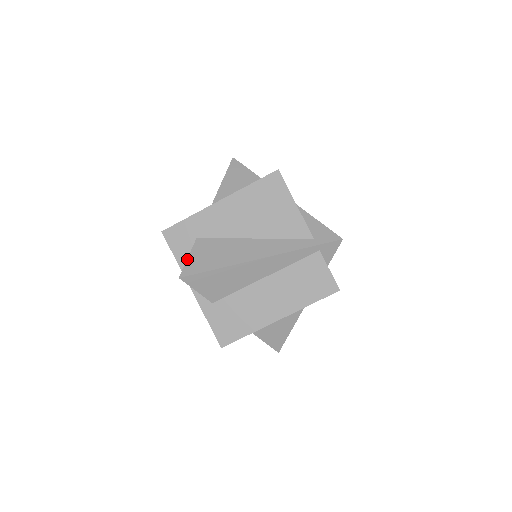
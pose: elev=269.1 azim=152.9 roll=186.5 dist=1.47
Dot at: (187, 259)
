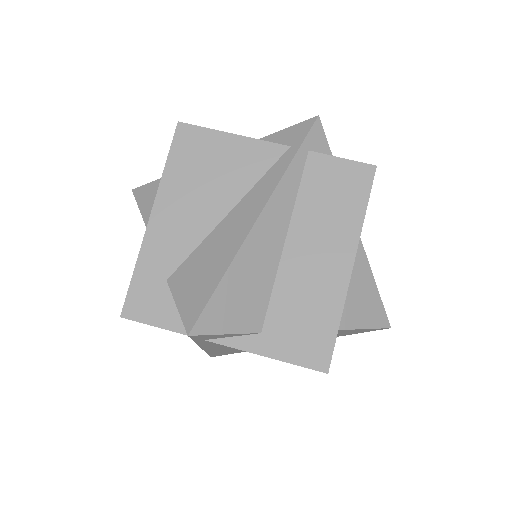
Dot at: occluded
